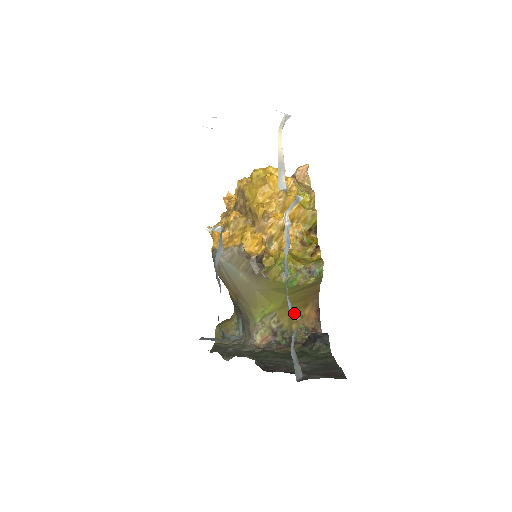
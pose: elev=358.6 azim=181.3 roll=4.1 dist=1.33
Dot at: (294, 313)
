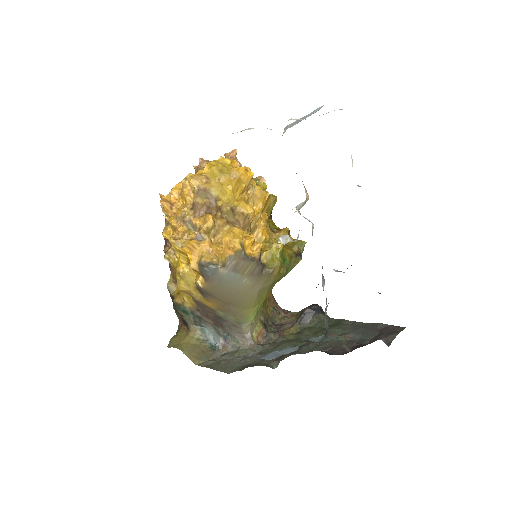
Dot at: occluded
